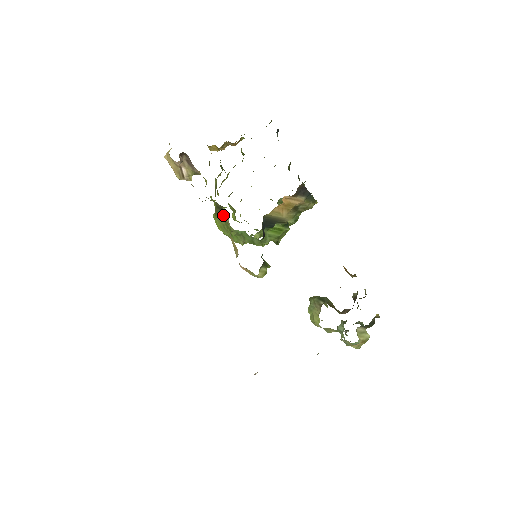
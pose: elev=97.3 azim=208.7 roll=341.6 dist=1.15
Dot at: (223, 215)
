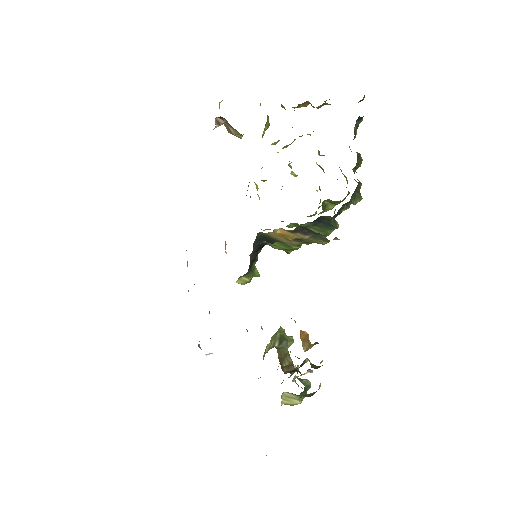
Dot at: occluded
